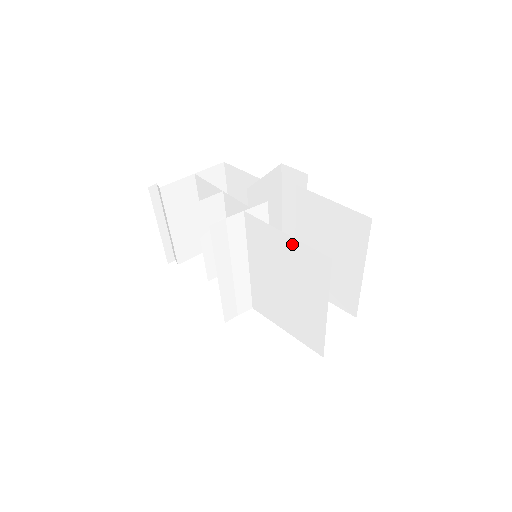
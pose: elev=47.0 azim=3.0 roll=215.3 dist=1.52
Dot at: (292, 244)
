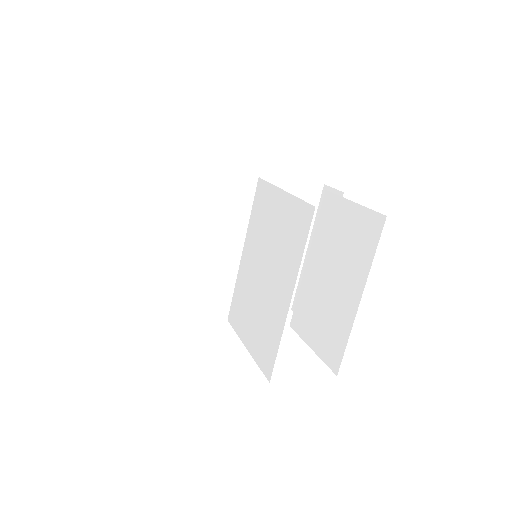
Dot at: (285, 203)
